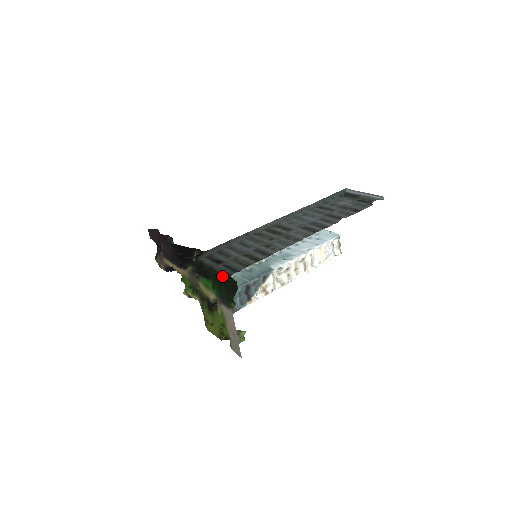
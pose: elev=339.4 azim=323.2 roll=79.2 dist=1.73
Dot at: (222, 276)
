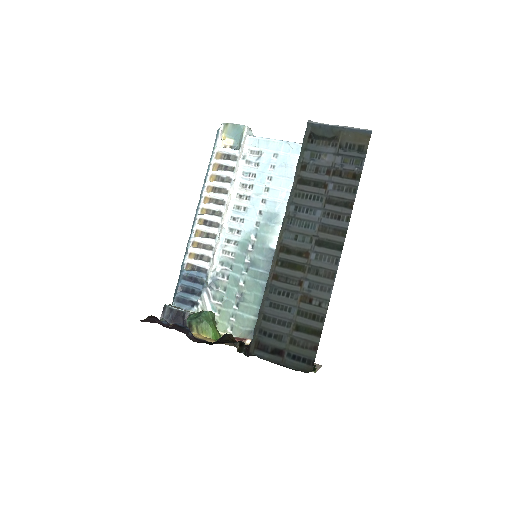
Dot at: (299, 370)
